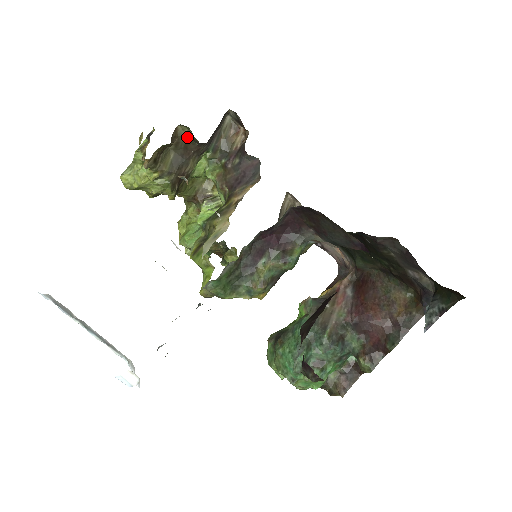
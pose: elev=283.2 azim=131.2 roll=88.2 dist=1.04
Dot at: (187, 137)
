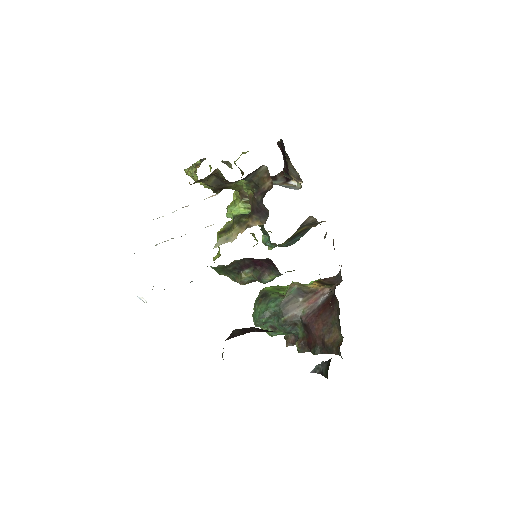
Dot at: (223, 176)
